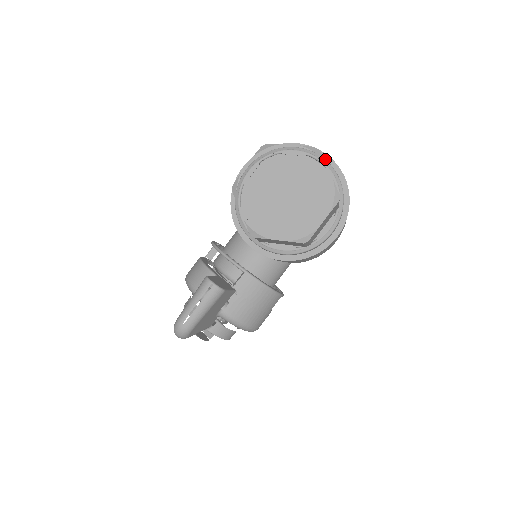
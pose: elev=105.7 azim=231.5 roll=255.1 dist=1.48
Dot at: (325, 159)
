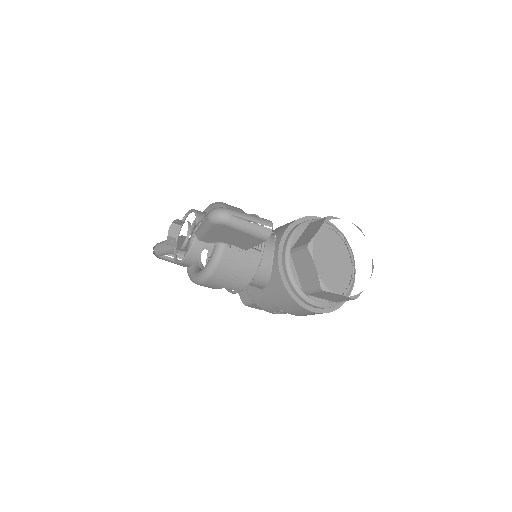
Dot at: occluded
